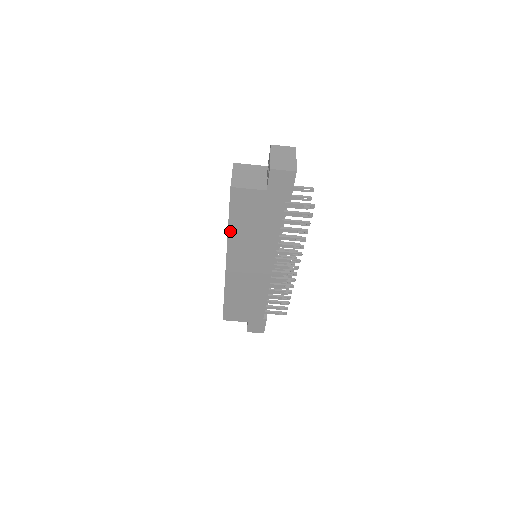
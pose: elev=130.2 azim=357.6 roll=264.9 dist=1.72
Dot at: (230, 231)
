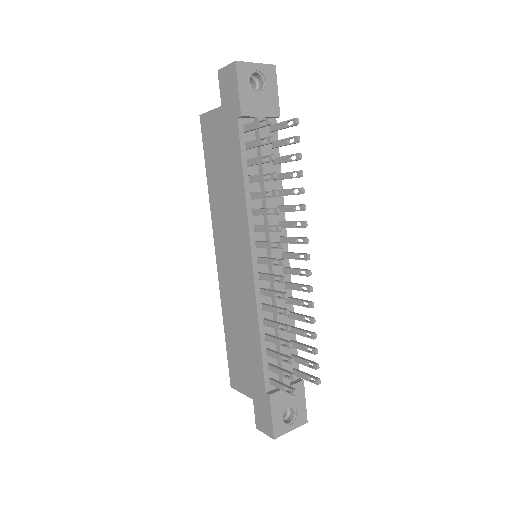
Dot at: (210, 189)
